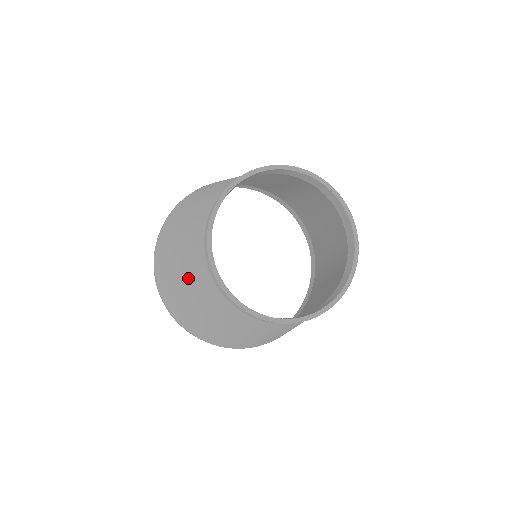
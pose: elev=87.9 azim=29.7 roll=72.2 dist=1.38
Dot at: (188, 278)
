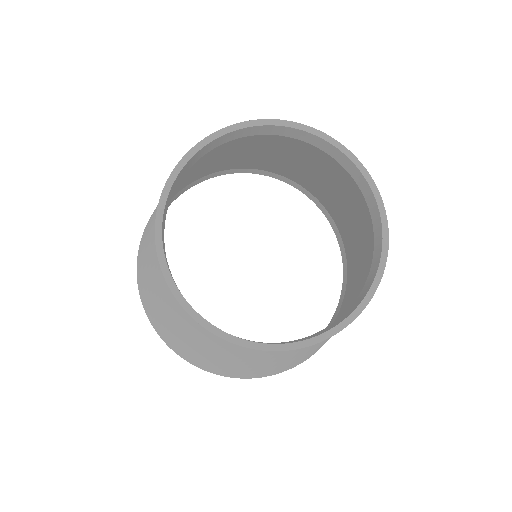
Dot at: (199, 345)
